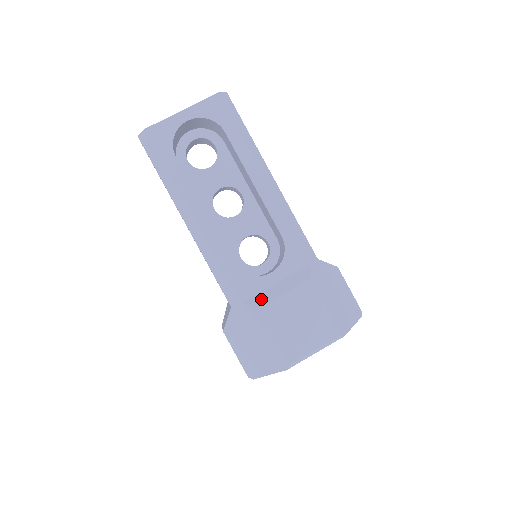
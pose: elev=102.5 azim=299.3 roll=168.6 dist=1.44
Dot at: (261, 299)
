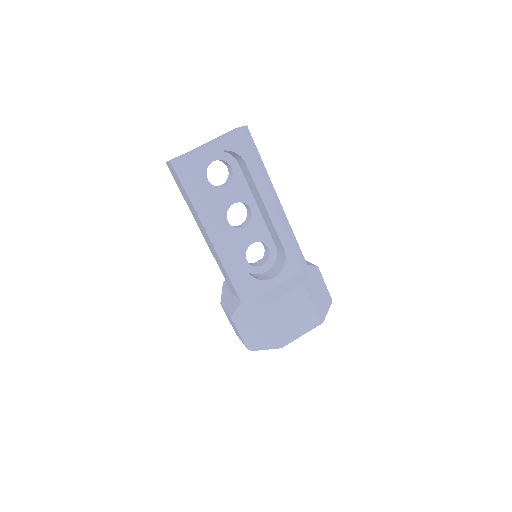
Dot at: (267, 298)
